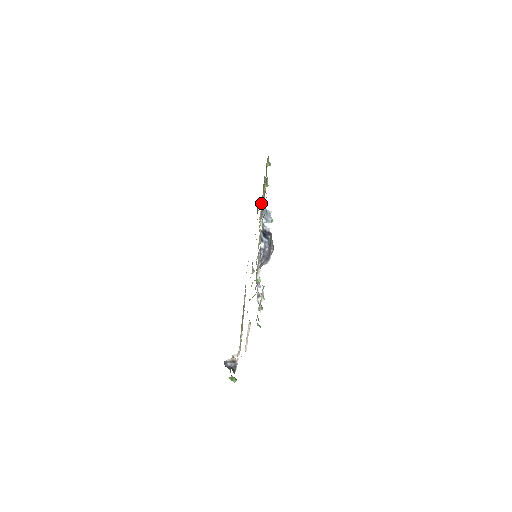
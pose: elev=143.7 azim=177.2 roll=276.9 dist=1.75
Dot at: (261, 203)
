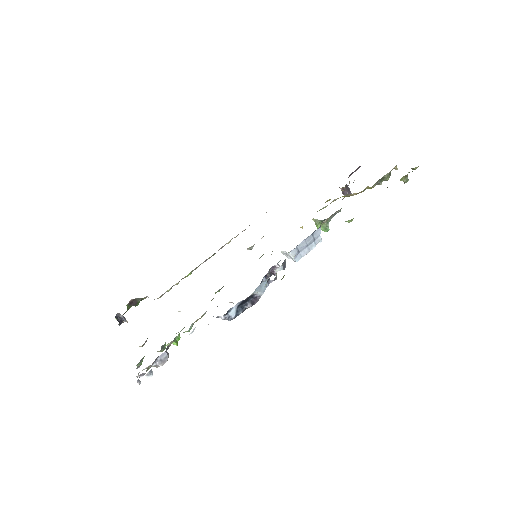
Dot at: (346, 196)
